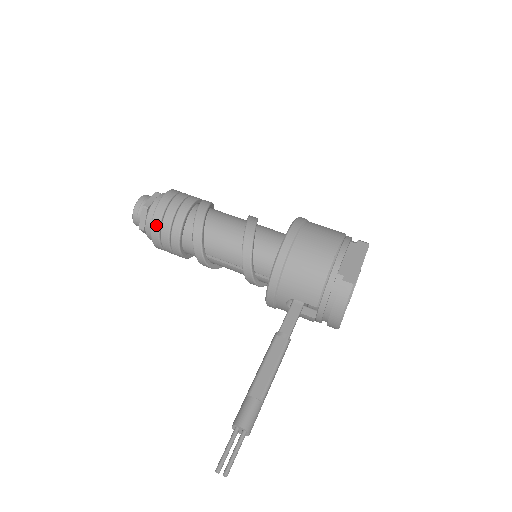
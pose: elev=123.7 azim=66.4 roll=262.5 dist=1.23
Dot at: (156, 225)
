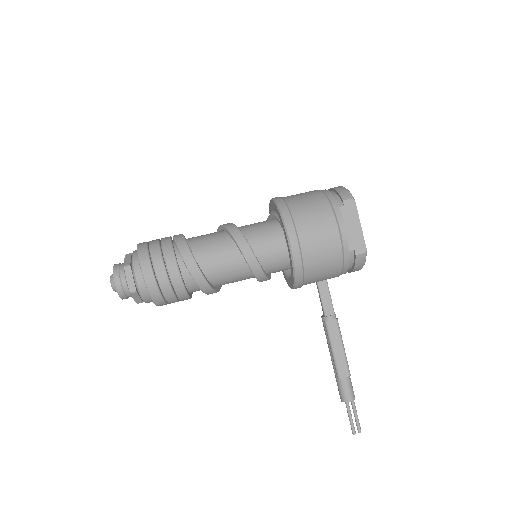
Dot at: (159, 301)
